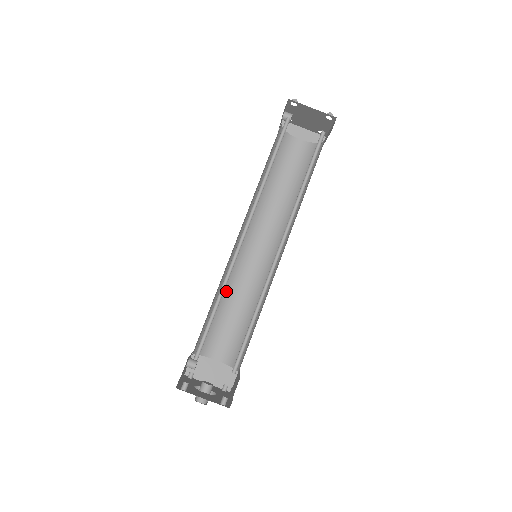
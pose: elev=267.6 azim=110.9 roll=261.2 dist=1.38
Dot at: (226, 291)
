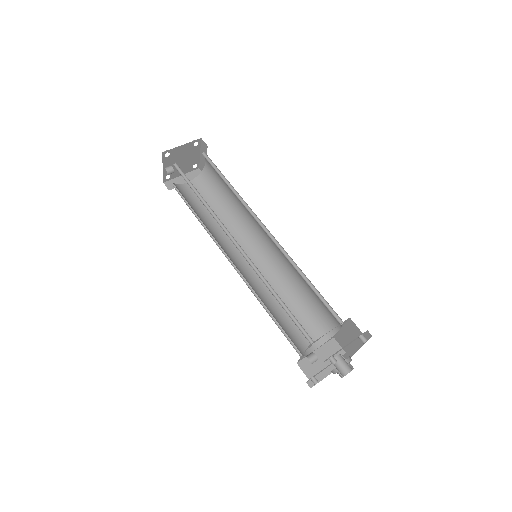
Dot at: (265, 302)
